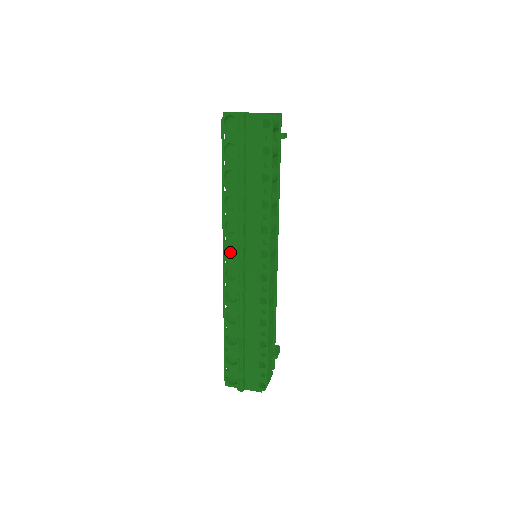
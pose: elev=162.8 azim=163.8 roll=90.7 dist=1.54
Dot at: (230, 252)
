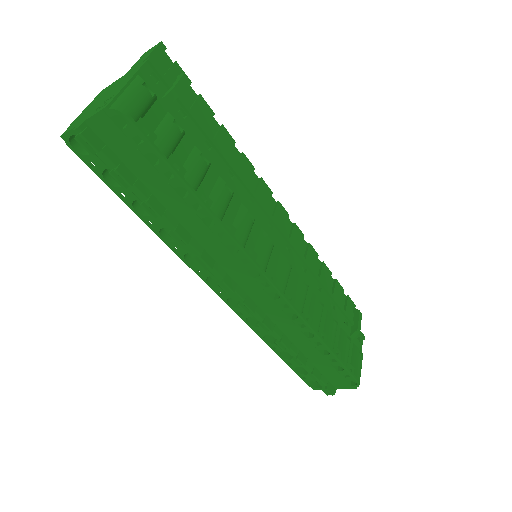
Dot at: occluded
